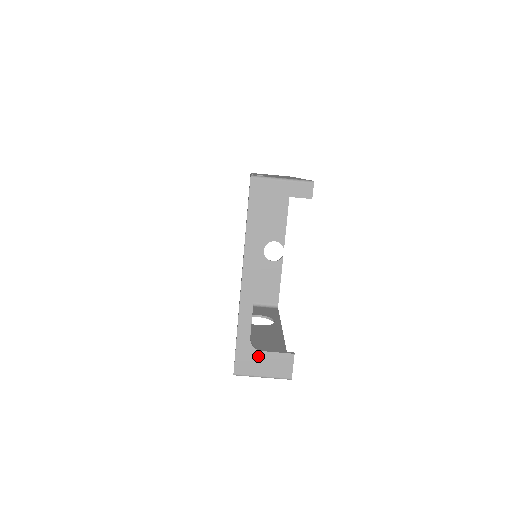
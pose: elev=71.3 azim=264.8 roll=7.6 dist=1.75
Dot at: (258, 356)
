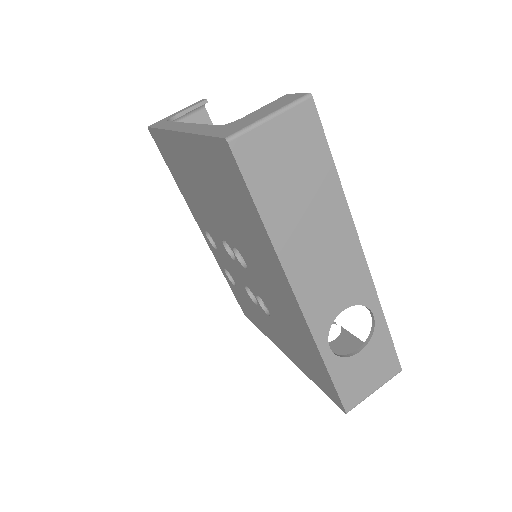
Dot at: (243, 120)
